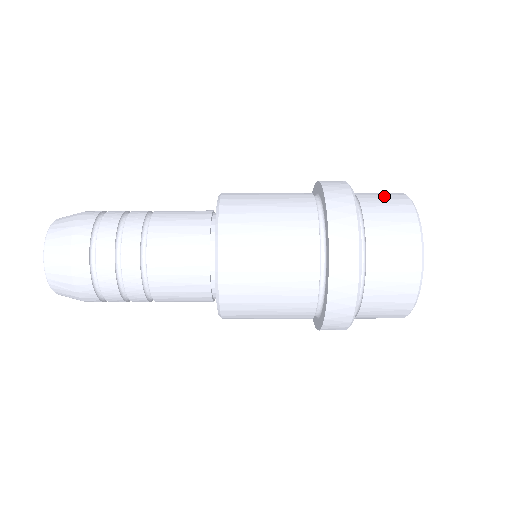
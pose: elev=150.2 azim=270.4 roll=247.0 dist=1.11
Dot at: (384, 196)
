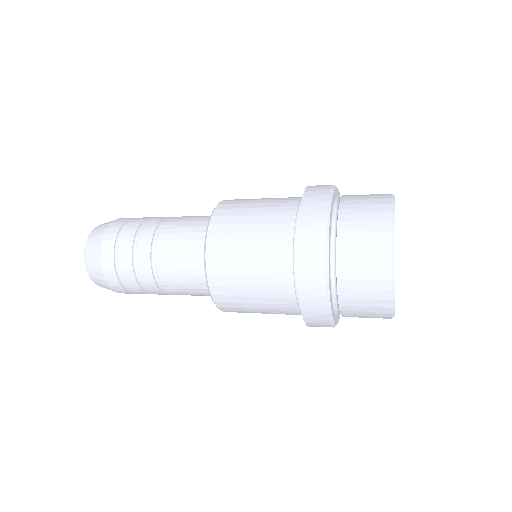
Dot at: occluded
